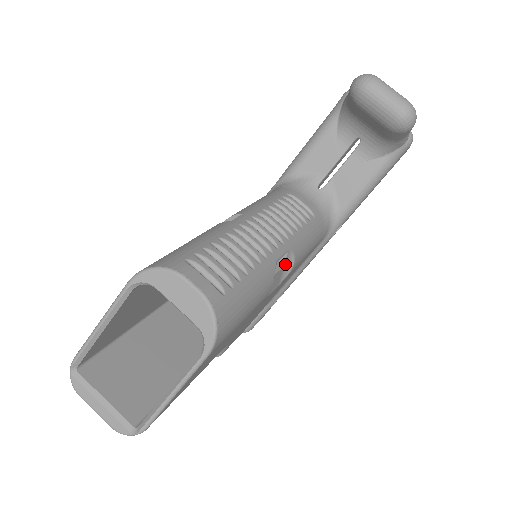
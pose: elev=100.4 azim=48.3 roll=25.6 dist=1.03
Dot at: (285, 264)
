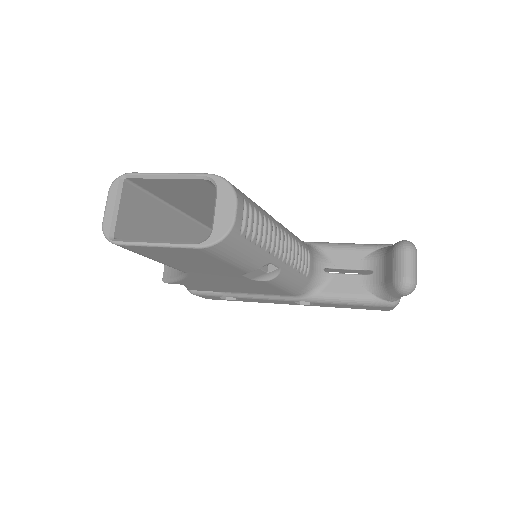
Dot at: (269, 273)
